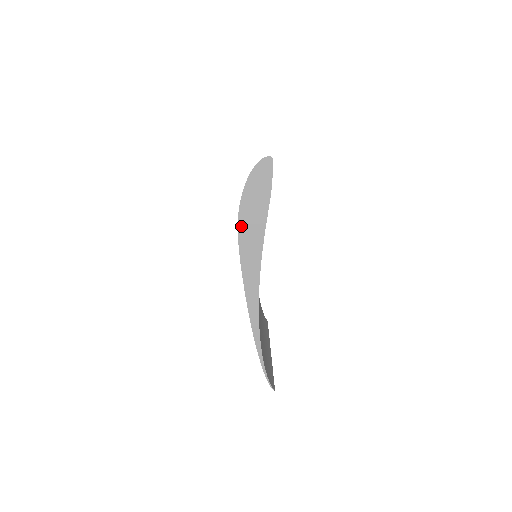
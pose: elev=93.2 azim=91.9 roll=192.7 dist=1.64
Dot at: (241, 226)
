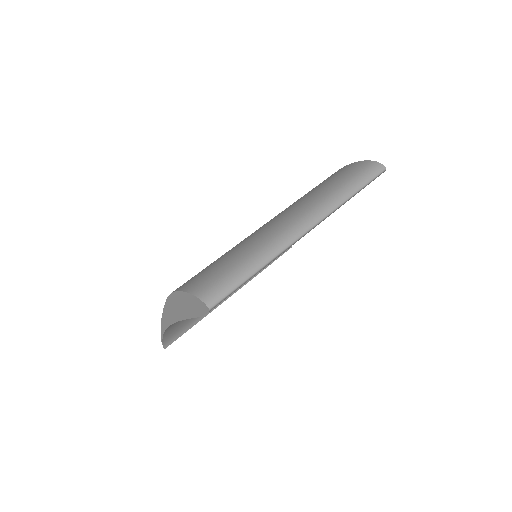
Dot at: (171, 298)
